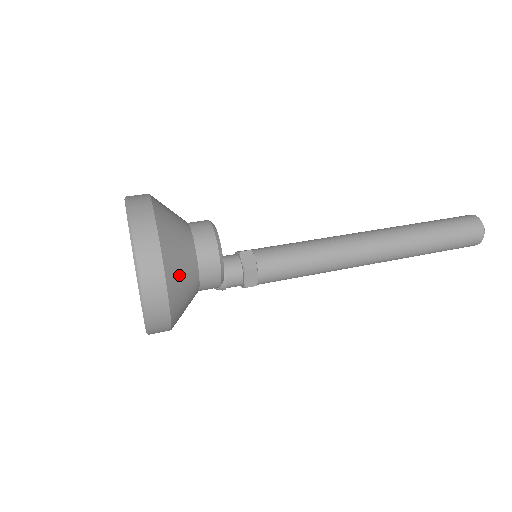
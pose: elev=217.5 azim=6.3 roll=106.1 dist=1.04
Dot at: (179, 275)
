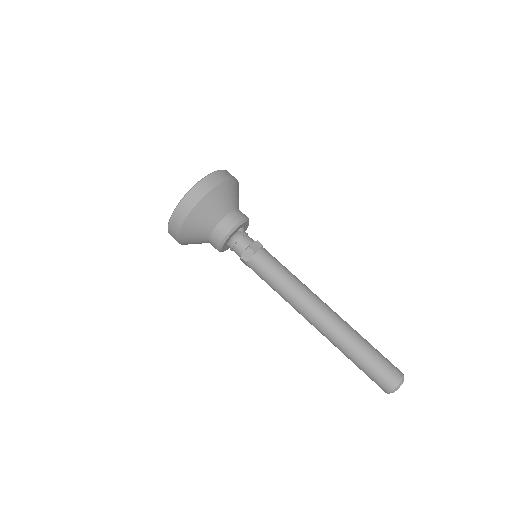
Dot at: (190, 238)
